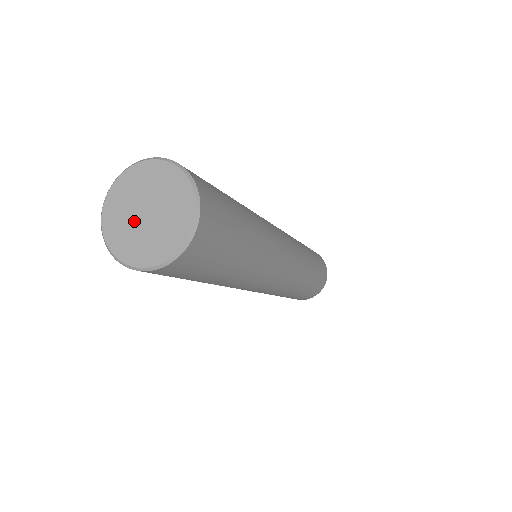
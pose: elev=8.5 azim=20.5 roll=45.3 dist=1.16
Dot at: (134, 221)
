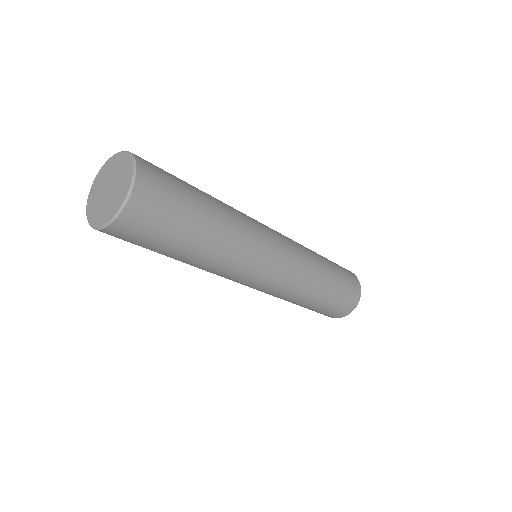
Dot at: (104, 200)
